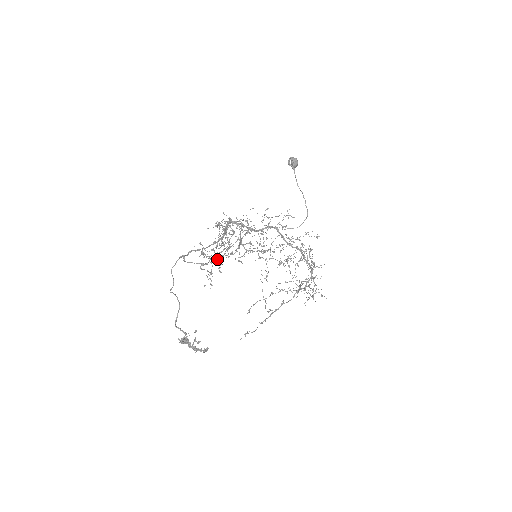
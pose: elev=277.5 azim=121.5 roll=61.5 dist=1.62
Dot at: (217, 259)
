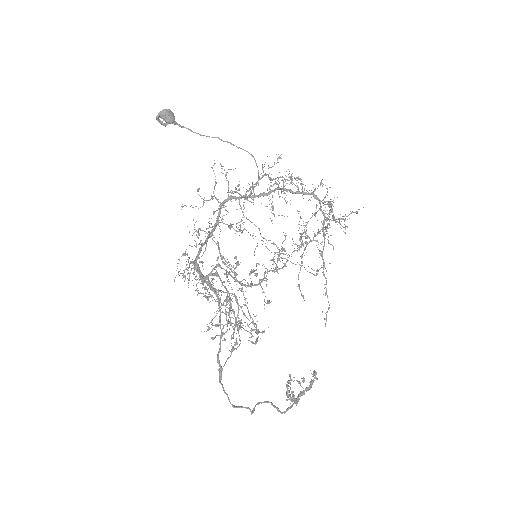
Dot at: (256, 342)
